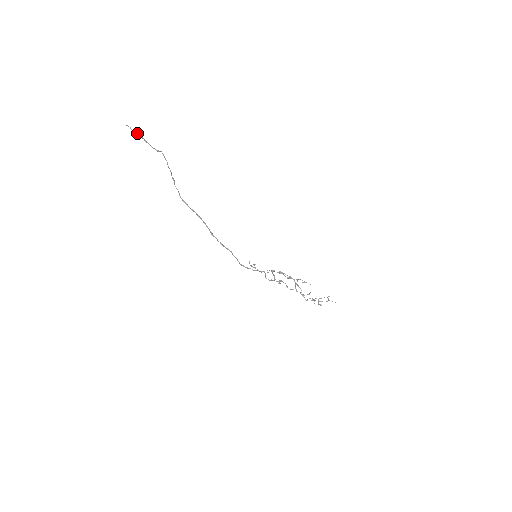
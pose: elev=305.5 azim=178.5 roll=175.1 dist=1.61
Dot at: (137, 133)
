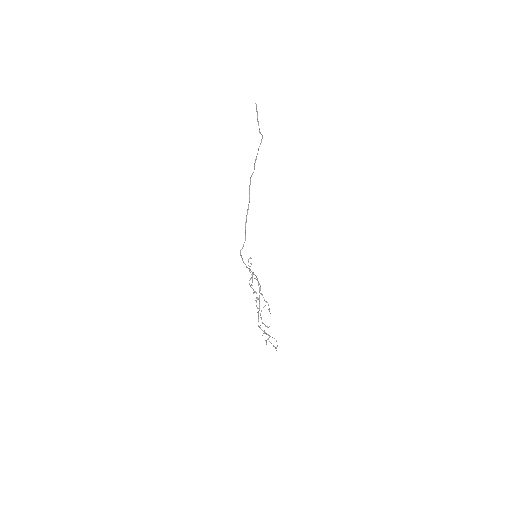
Dot at: (257, 112)
